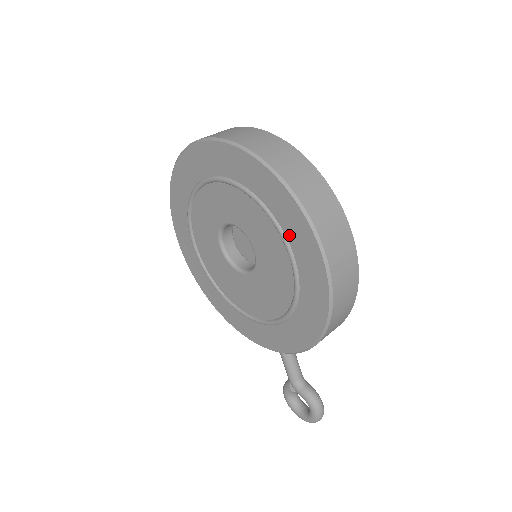
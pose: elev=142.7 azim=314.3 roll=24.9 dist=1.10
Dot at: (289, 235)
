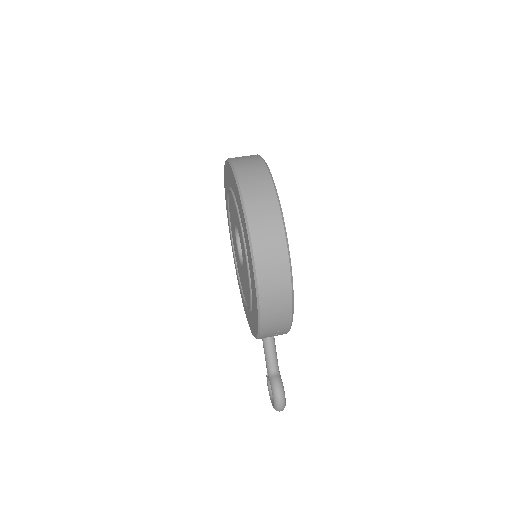
Dot at: (245, 237)
